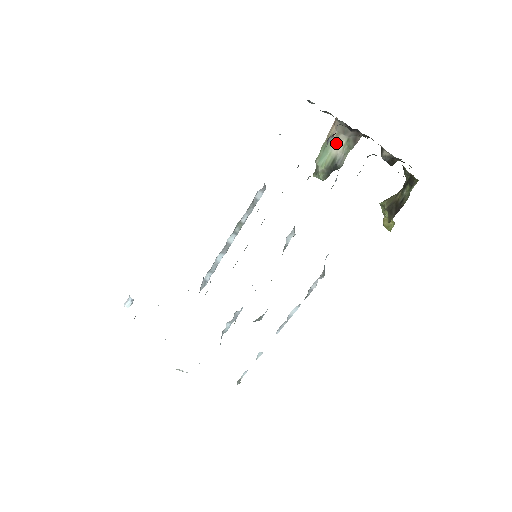
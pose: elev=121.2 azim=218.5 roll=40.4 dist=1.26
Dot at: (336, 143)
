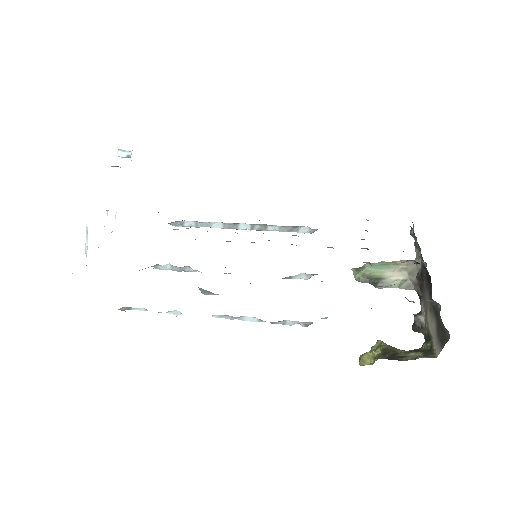
Dot at: (396, 272)
